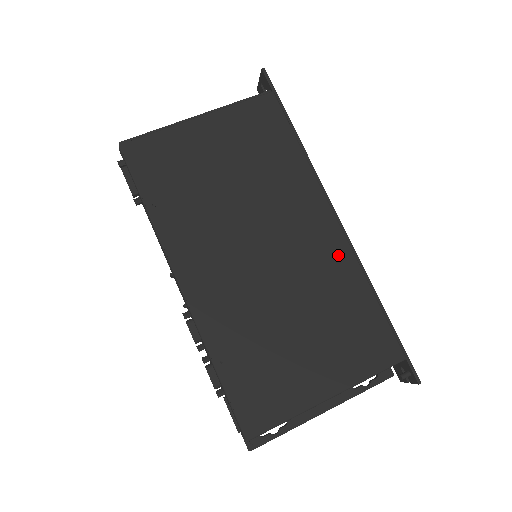
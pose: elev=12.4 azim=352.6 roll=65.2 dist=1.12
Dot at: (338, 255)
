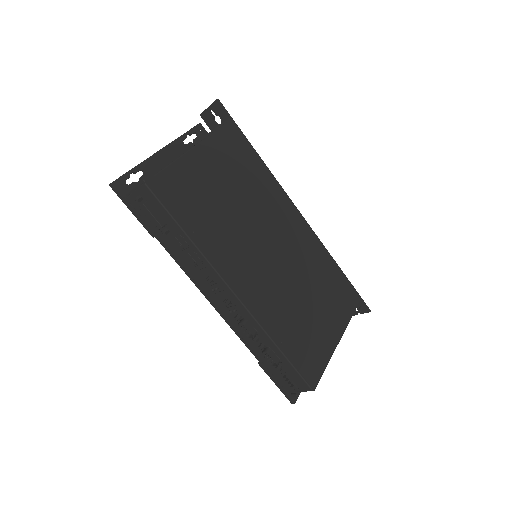
Dot at: (311, 240)
